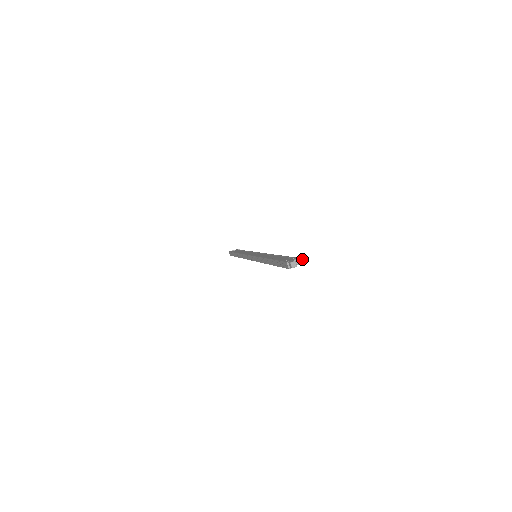
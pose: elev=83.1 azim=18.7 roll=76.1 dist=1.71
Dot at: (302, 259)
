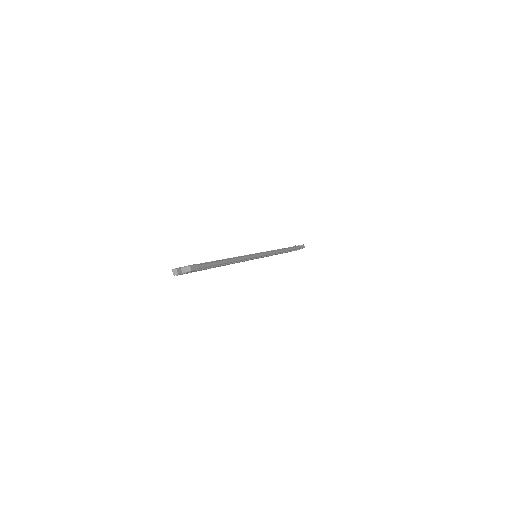
Dot at: (188, 267)
